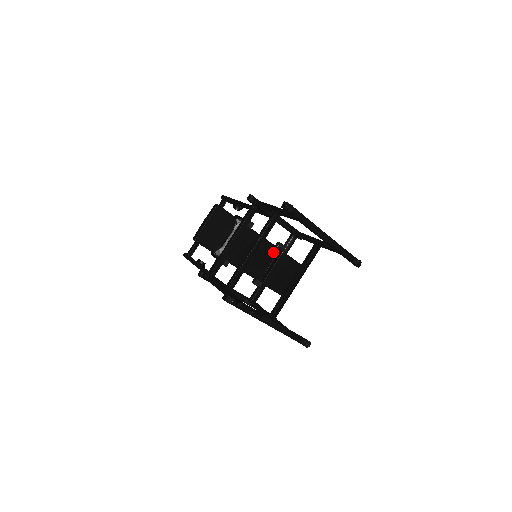
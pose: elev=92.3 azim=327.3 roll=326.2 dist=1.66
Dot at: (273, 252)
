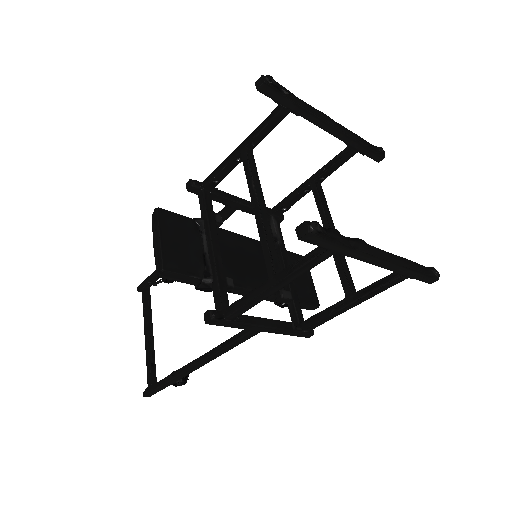
Dot at: occluded
